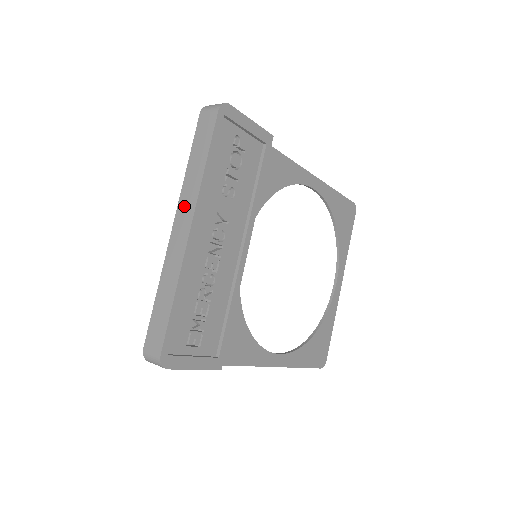
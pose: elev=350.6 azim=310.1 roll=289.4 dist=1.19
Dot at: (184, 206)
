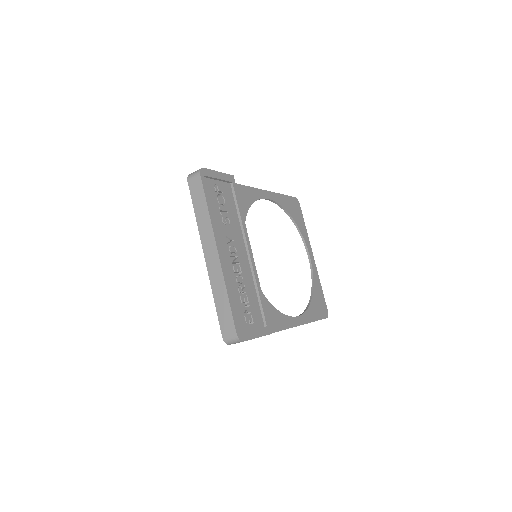
Dot at: (206, 240)
